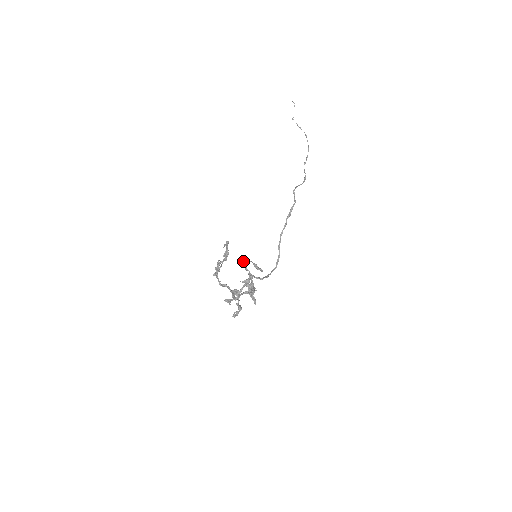
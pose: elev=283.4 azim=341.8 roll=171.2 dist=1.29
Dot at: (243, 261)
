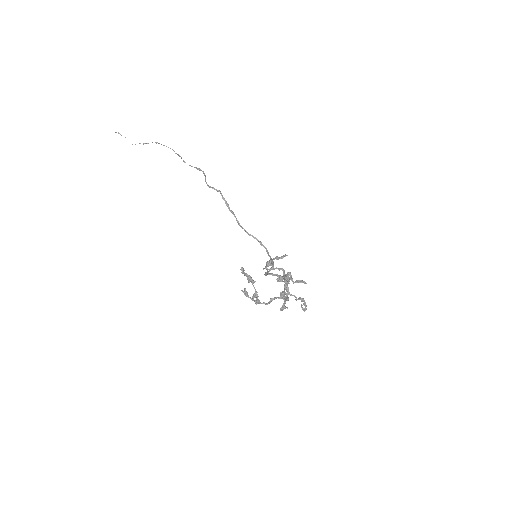
Dot at: (266, 267)
